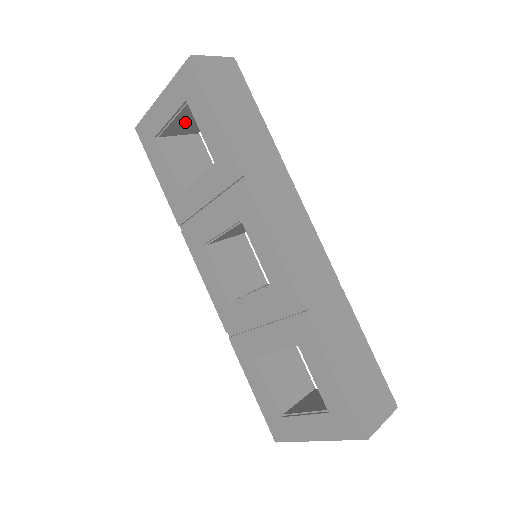
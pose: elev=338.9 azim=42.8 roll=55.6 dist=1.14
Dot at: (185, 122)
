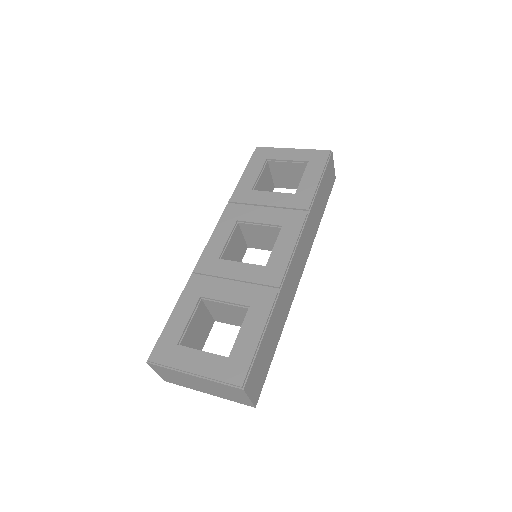
Dot at: (286, 171)
